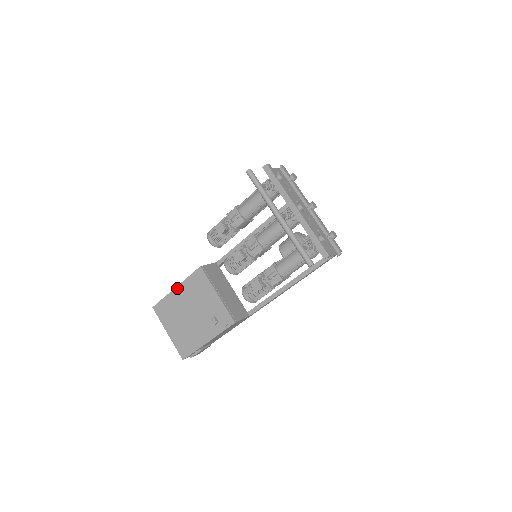
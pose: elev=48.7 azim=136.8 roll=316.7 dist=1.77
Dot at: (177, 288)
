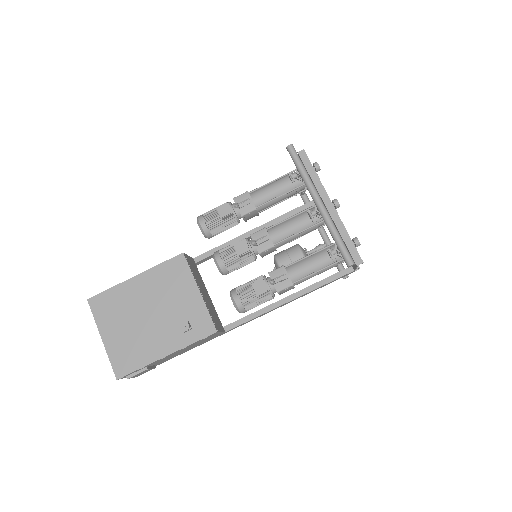
Dot at: (137, 277)
